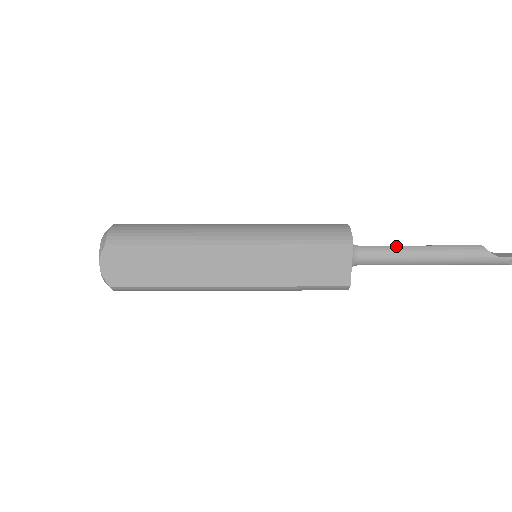
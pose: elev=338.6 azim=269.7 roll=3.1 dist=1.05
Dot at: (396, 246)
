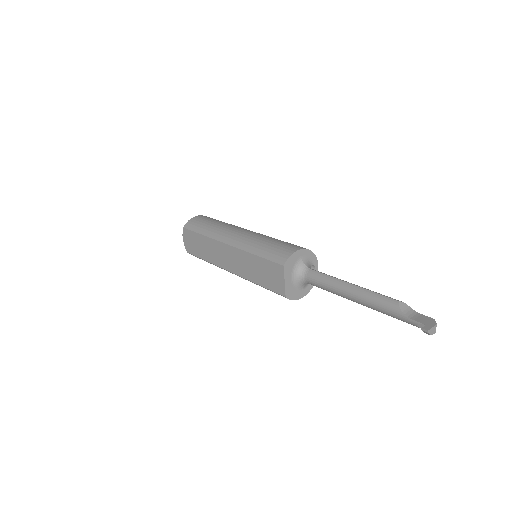
Dot at: (332, 277)
